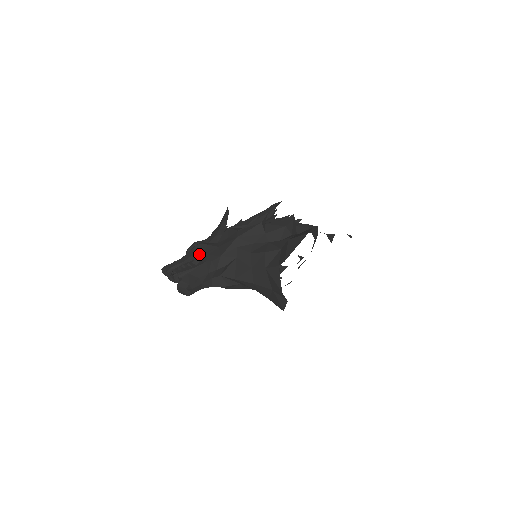
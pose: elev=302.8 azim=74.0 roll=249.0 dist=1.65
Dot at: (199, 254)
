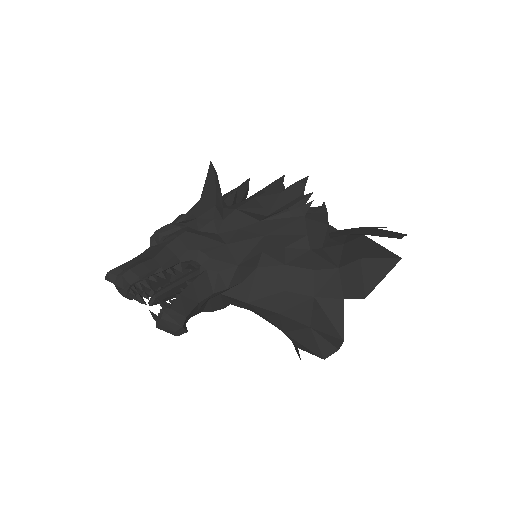
Dot at: (190, 253)
